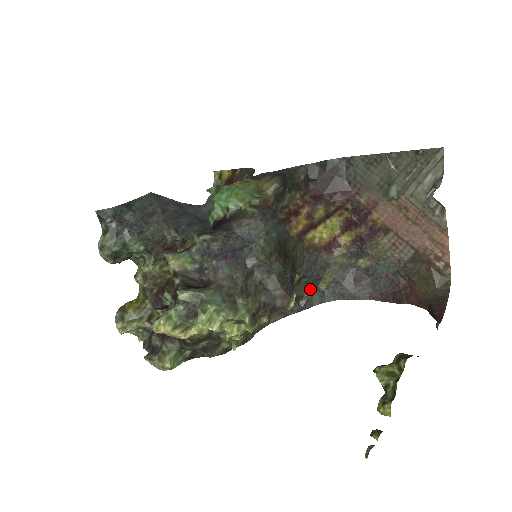
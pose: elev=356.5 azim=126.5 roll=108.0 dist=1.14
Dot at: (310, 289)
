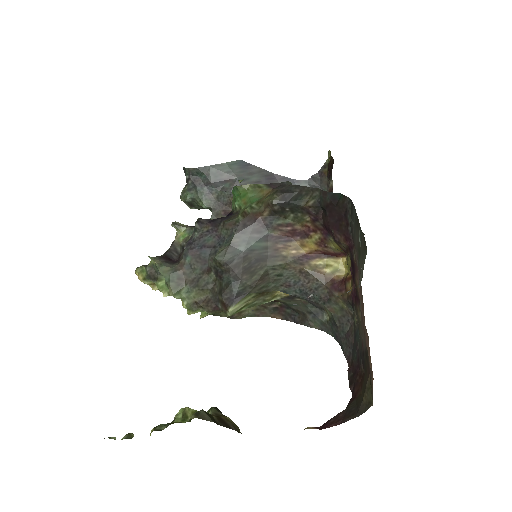
Dot at: (312, 311)
